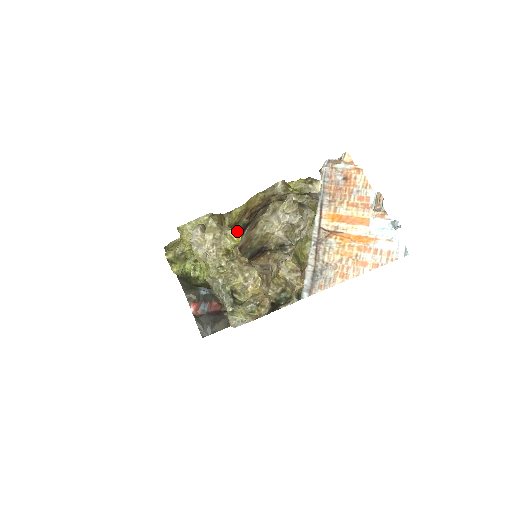
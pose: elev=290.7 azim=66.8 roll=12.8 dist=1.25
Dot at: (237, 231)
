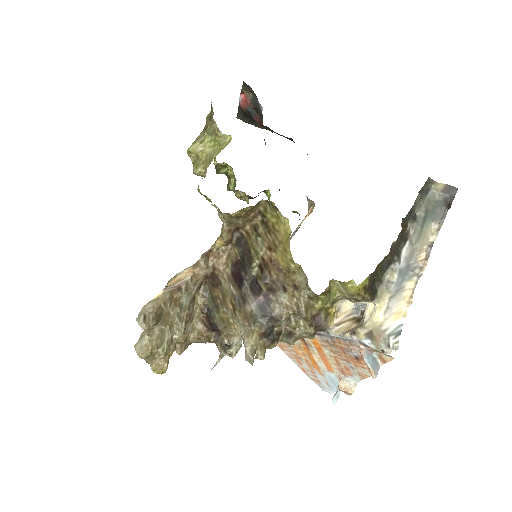
Dot at: (162, 372)
